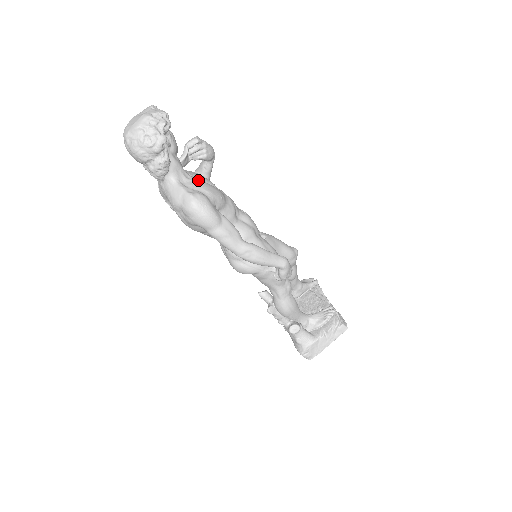
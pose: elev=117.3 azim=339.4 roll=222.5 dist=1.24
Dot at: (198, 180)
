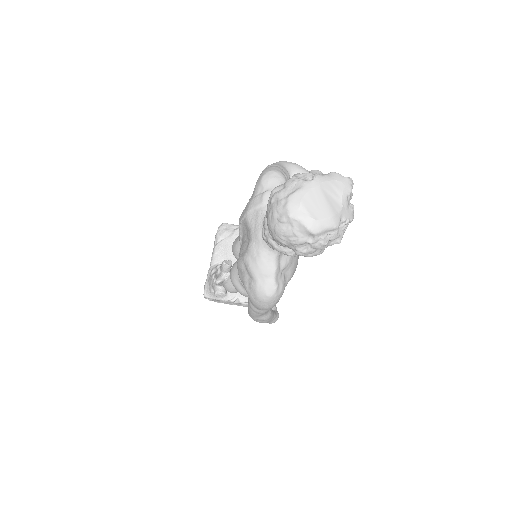
Dot at: occluded
